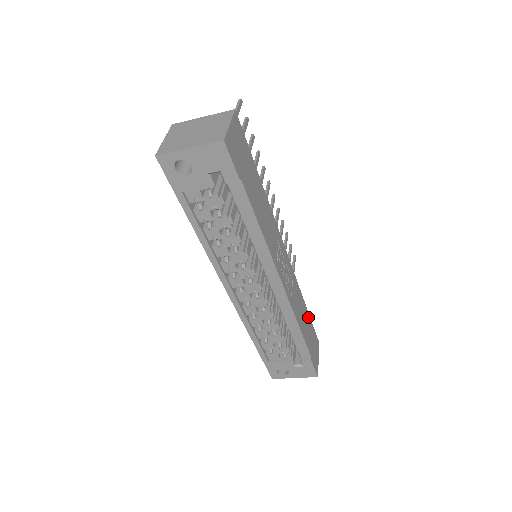
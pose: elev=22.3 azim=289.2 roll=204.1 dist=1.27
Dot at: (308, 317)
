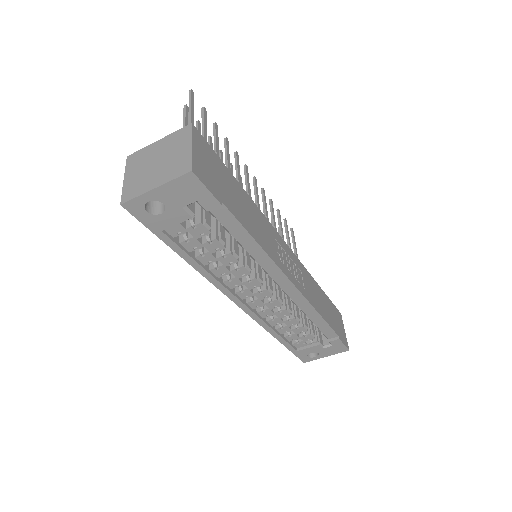
Dot at: (324, 296)
